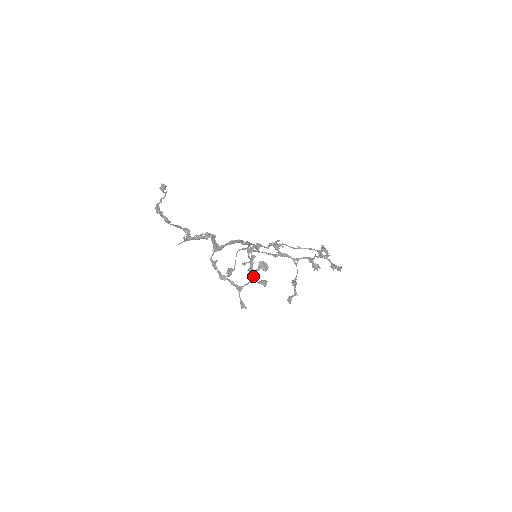
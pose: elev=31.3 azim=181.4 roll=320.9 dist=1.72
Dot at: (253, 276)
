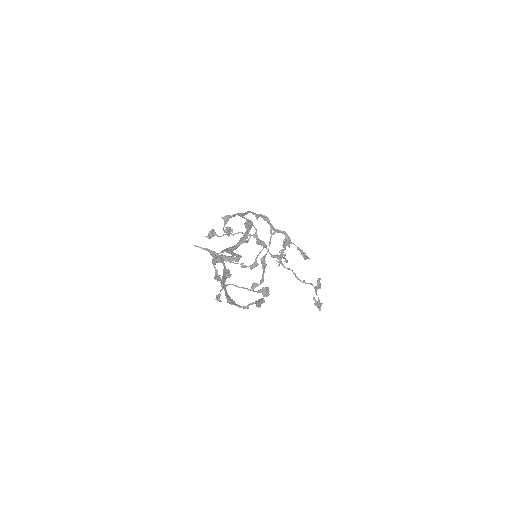
Dot at: (248, 290)
